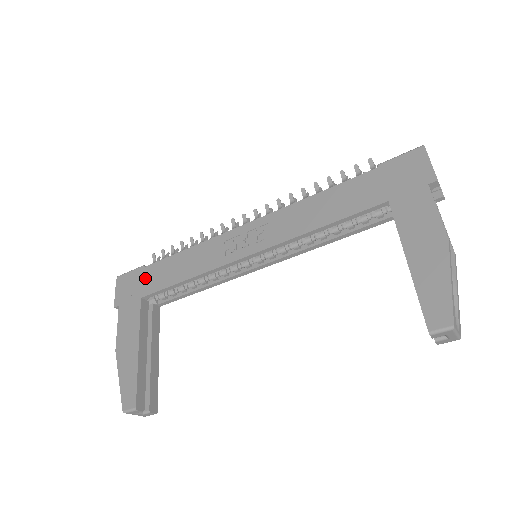
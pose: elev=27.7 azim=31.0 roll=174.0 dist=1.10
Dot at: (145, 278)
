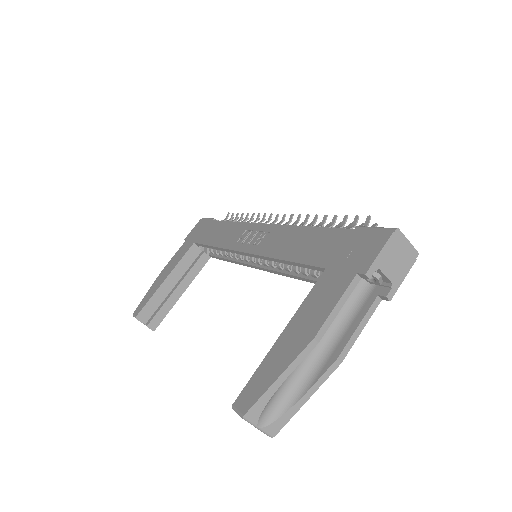
Dot at: (206, 229)
